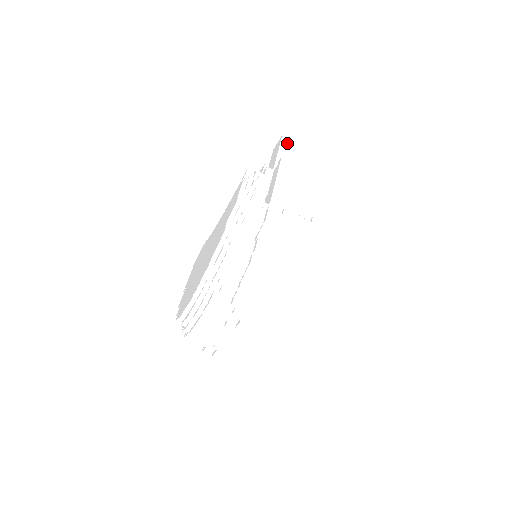
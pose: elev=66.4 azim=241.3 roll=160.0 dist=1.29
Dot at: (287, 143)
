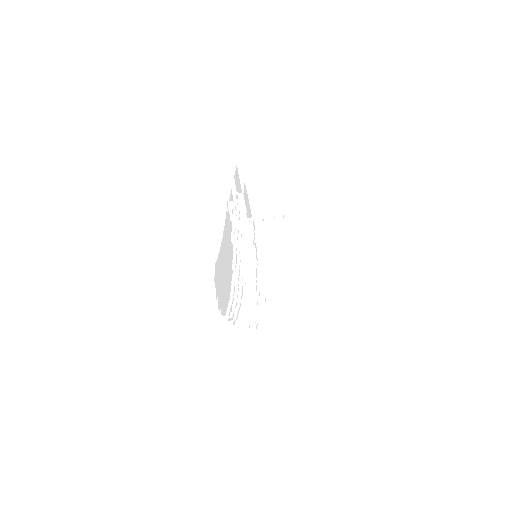
Dot at: (243, 170)
